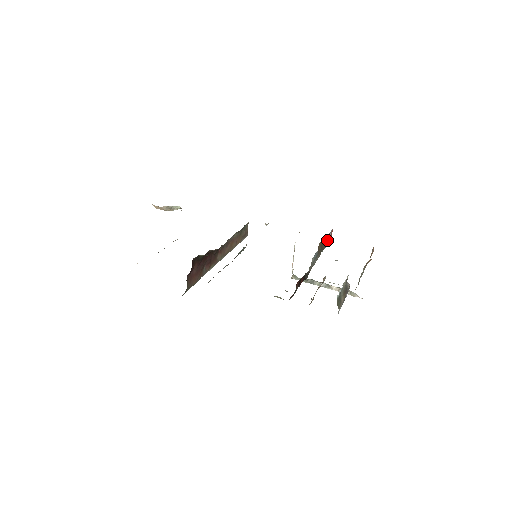
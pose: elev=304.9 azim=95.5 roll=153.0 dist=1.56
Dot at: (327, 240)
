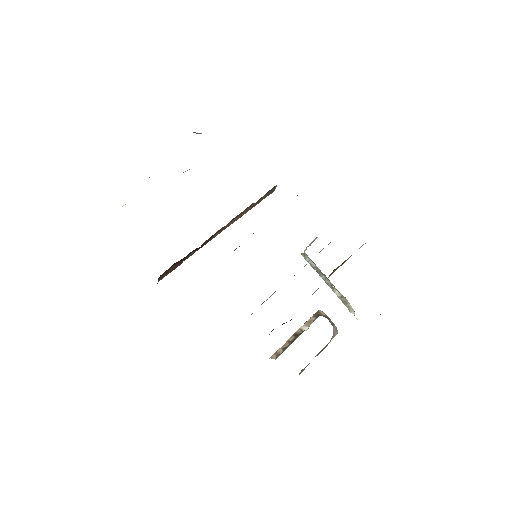
Dot at: occluded
